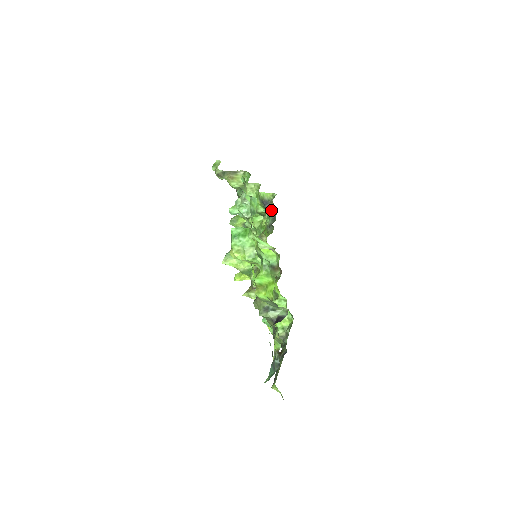
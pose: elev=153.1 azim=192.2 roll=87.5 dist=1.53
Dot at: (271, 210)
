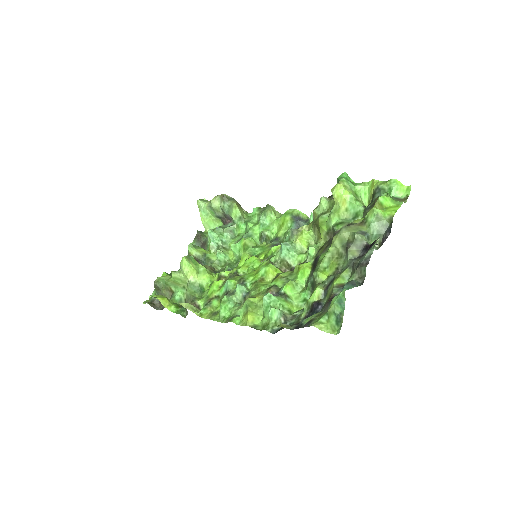
Dot at: (302, 225)
